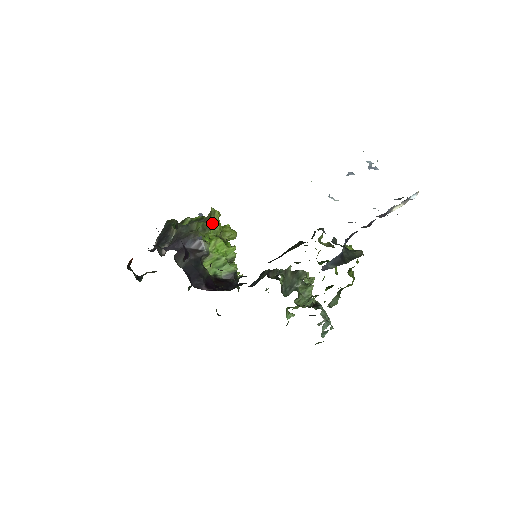
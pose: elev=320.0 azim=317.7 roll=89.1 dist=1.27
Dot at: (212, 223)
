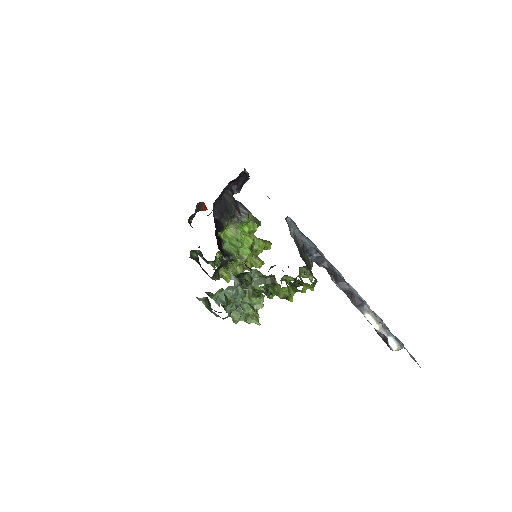
Dot at: occluded
